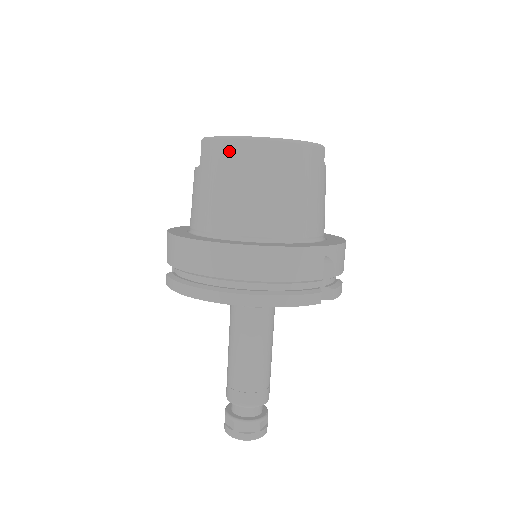
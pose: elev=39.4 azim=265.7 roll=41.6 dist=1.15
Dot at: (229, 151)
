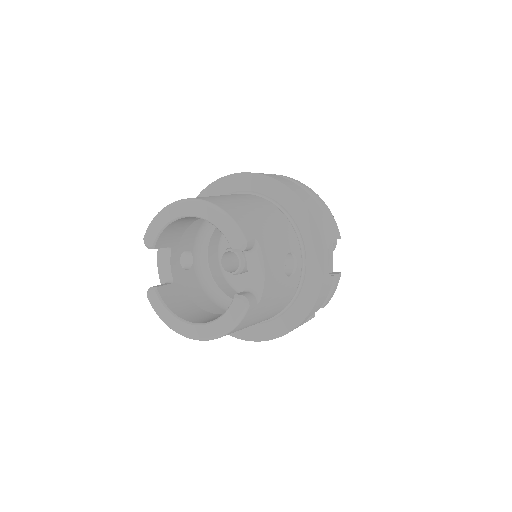
Dot at: occluded
